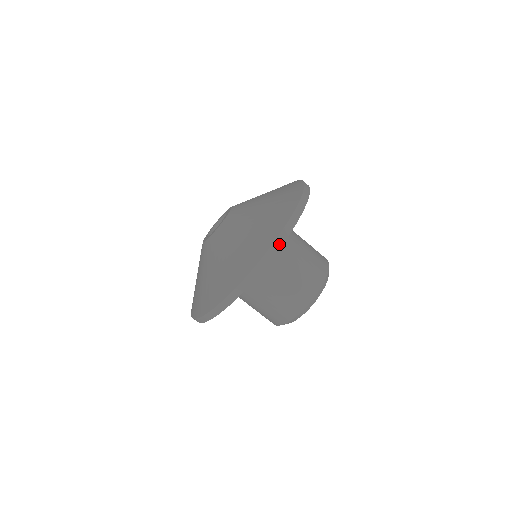
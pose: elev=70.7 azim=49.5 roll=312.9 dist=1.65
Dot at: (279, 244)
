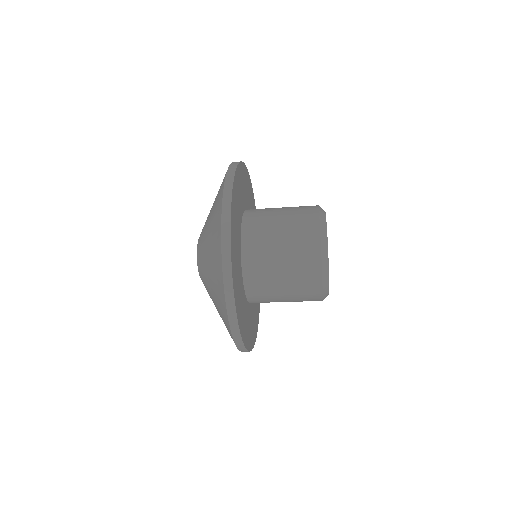
Dot at: (239, 339)
